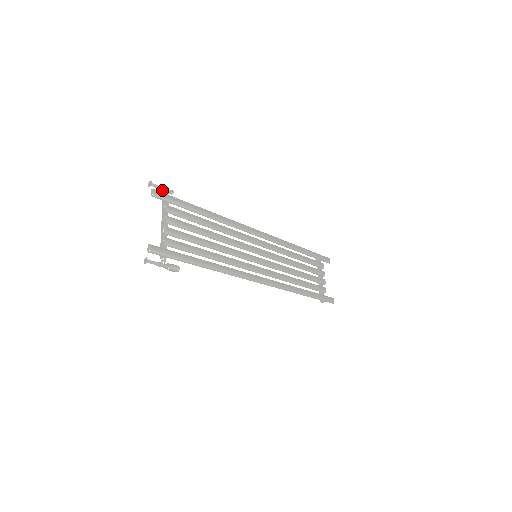
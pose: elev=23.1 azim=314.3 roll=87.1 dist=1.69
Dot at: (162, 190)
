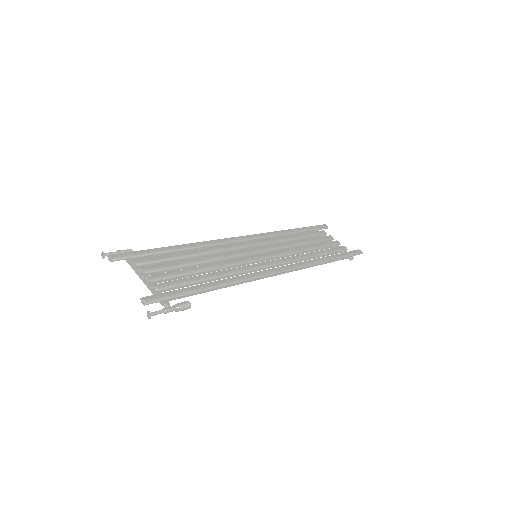
Dot at: occluded
